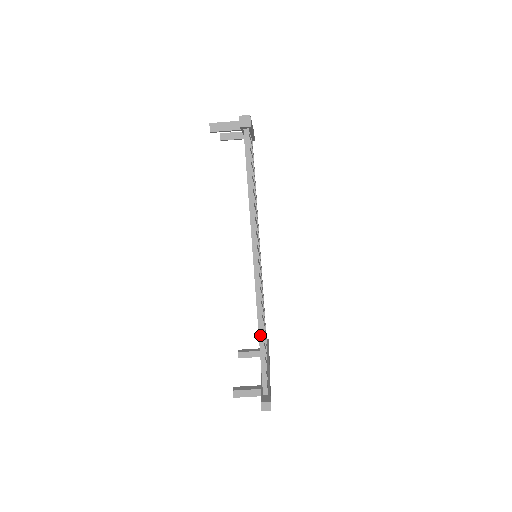
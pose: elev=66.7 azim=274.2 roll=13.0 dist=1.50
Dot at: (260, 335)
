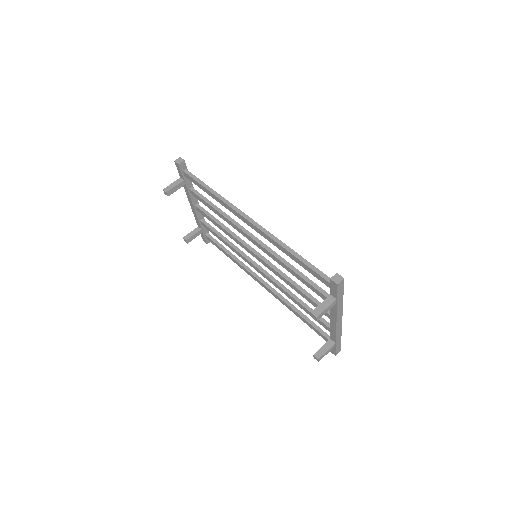
Dot at: (288, 250)
